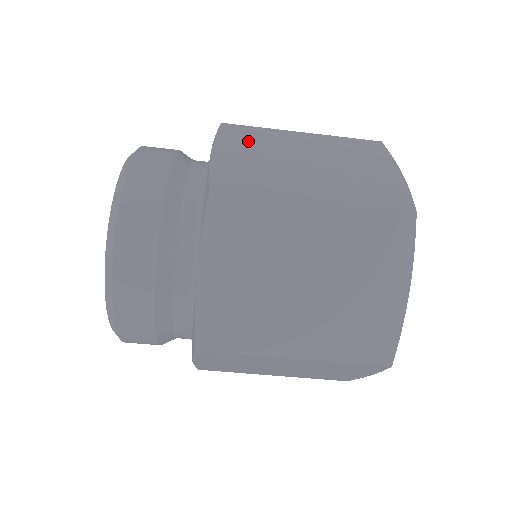
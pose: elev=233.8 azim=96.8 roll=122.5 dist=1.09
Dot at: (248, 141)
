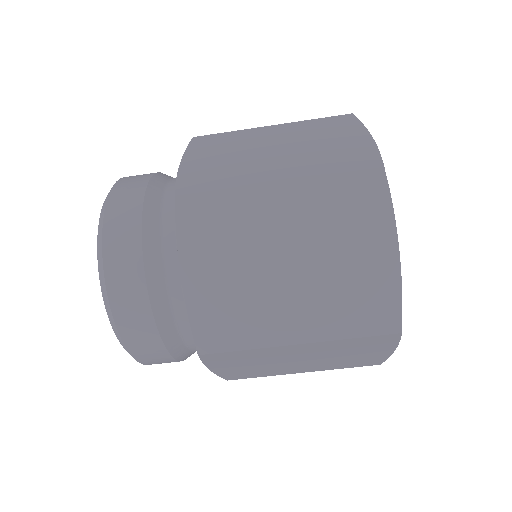
Dot at: (217, 146)
